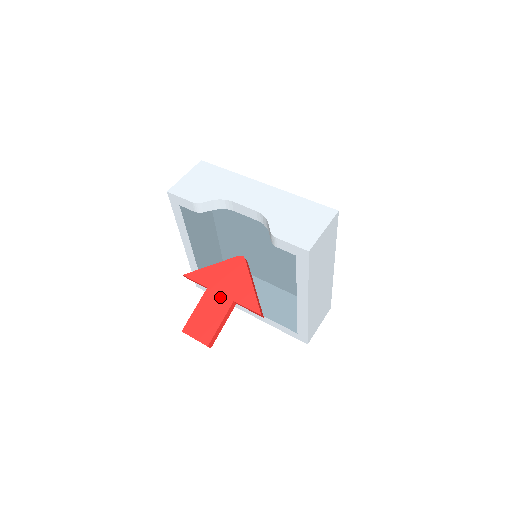
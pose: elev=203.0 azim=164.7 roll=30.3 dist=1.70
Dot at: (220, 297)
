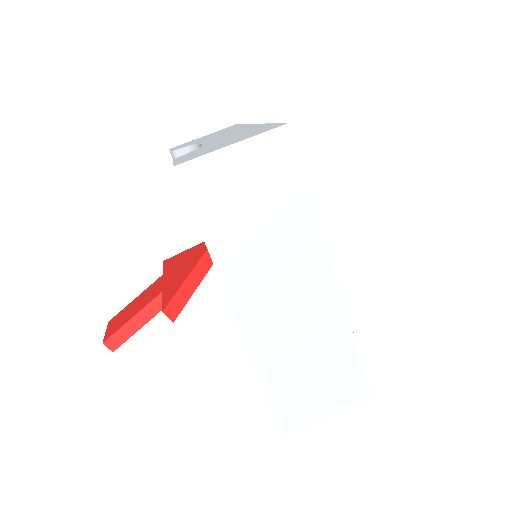
Dot at: (159, 286)
